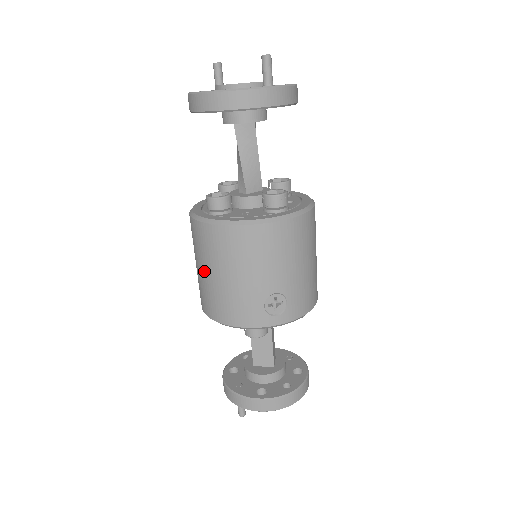
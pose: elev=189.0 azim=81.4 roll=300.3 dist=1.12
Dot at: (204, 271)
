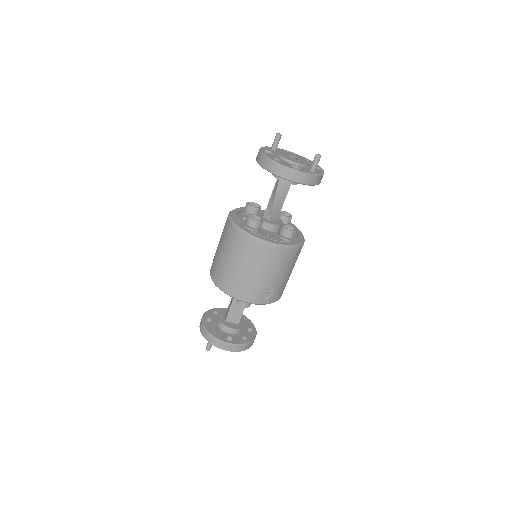
Dot at: (230, 260)
